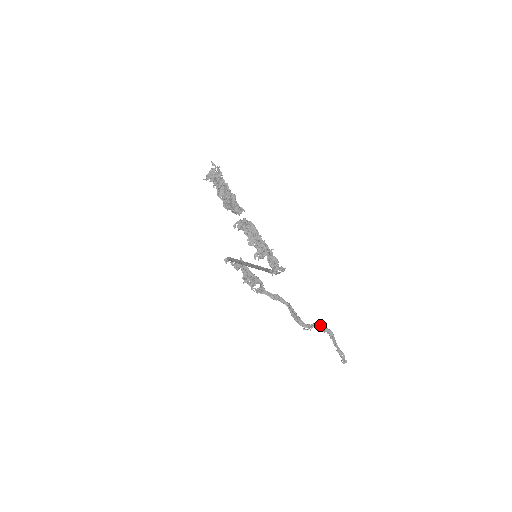
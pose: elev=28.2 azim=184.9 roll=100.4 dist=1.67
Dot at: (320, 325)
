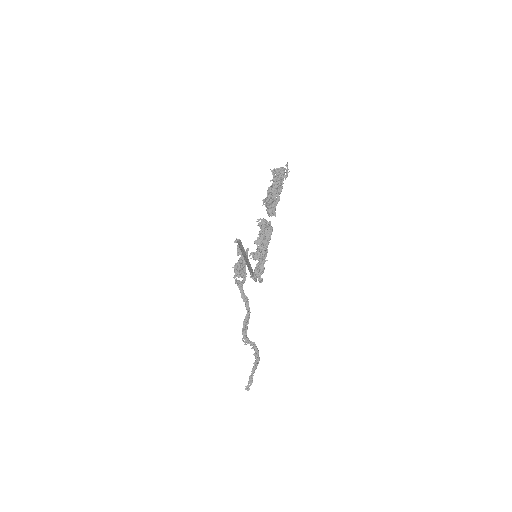
Dot at: (256, 347)
